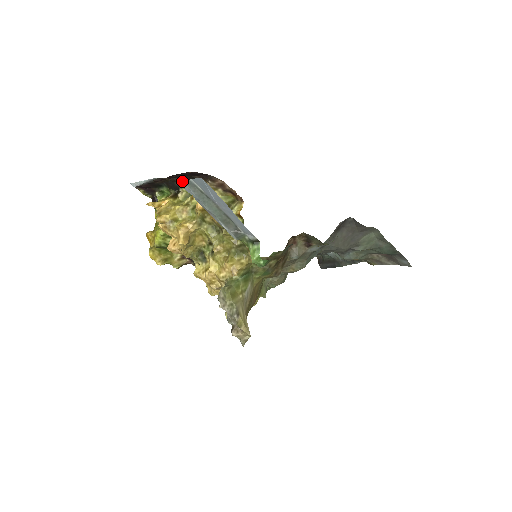
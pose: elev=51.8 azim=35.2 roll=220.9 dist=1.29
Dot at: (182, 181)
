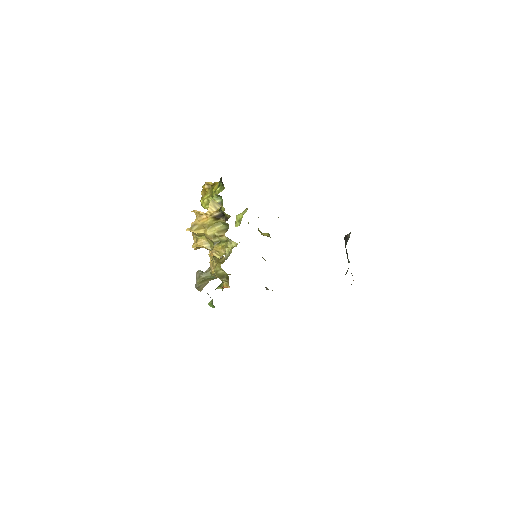
Dot at: occluded
